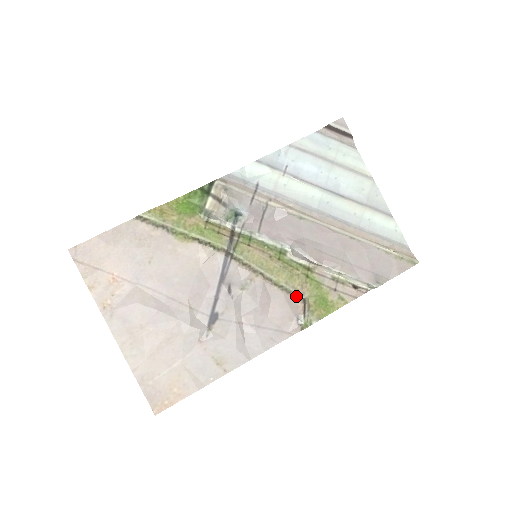
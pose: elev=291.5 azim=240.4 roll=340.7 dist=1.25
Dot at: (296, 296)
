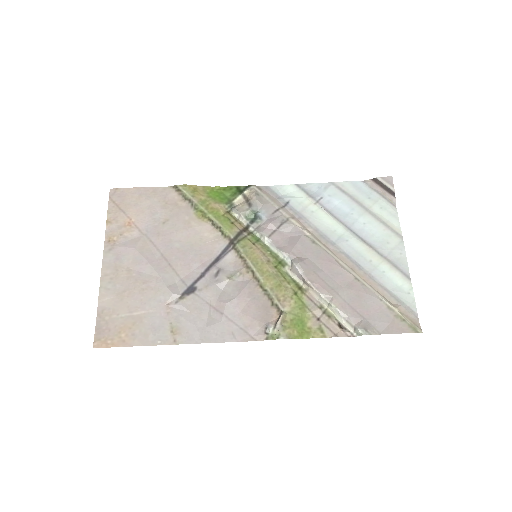
Dot at: (275, 305)
